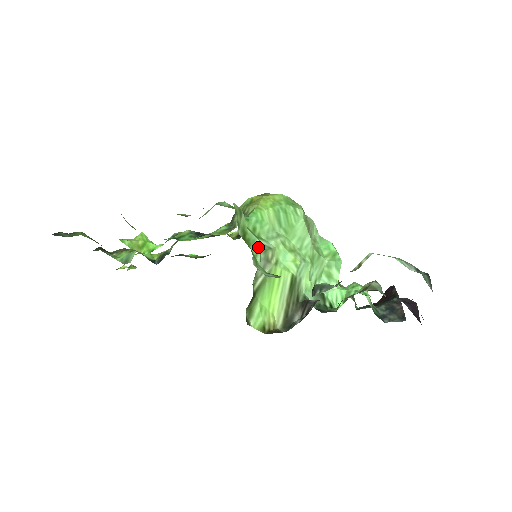
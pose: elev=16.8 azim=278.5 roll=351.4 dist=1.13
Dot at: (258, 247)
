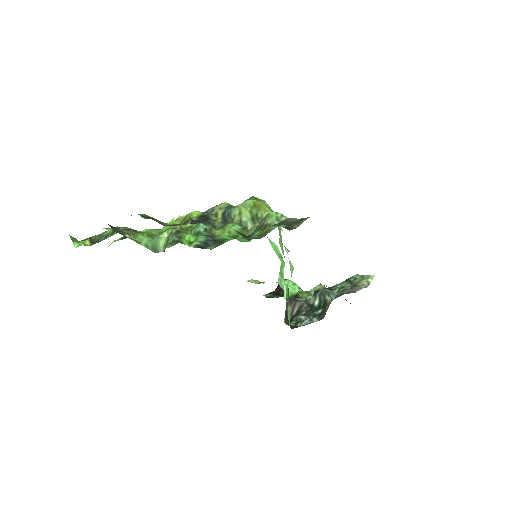
Dot at: occluded
